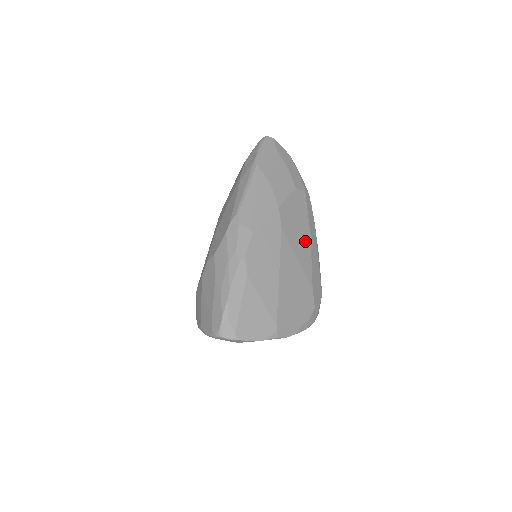
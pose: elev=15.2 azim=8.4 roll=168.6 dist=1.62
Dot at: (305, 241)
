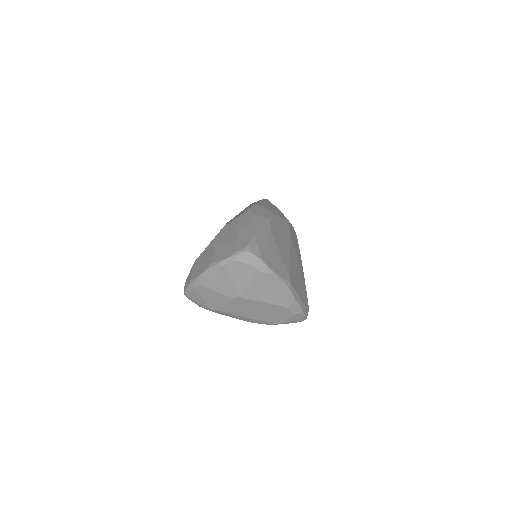
Dot at: (300, 259)
